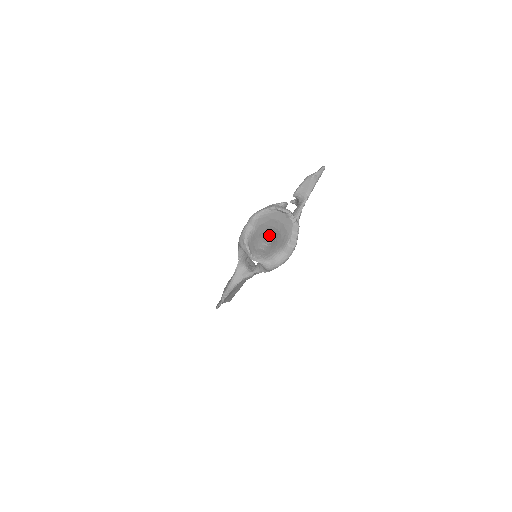
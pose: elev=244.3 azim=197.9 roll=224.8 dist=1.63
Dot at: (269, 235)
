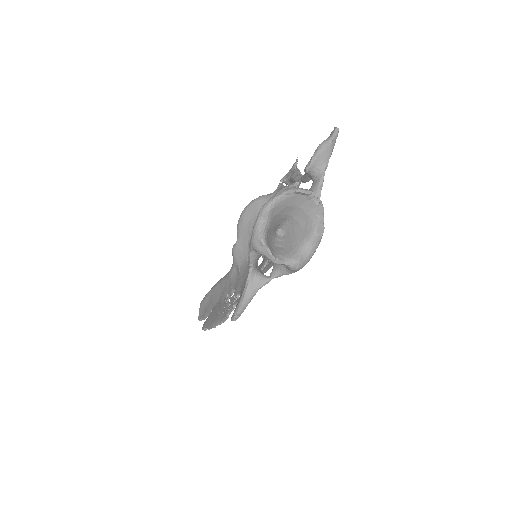
Dot at: (279, 227)
